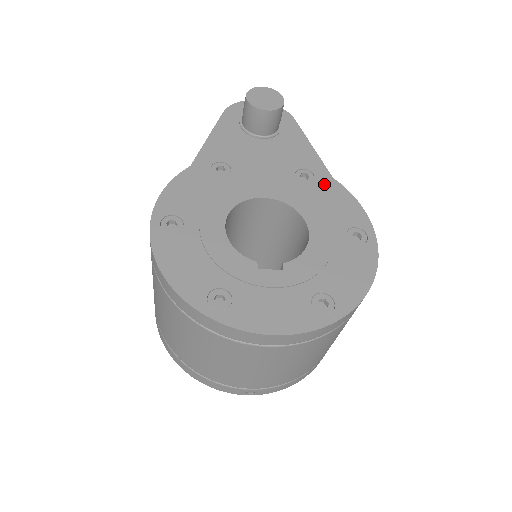
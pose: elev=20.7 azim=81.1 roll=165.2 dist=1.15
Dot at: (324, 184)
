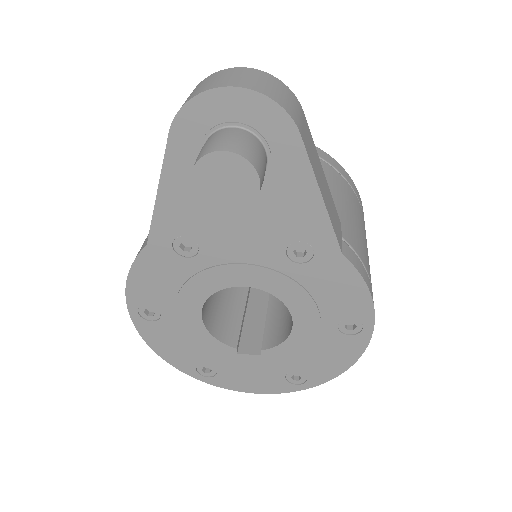
Dot at: (326, 265)
